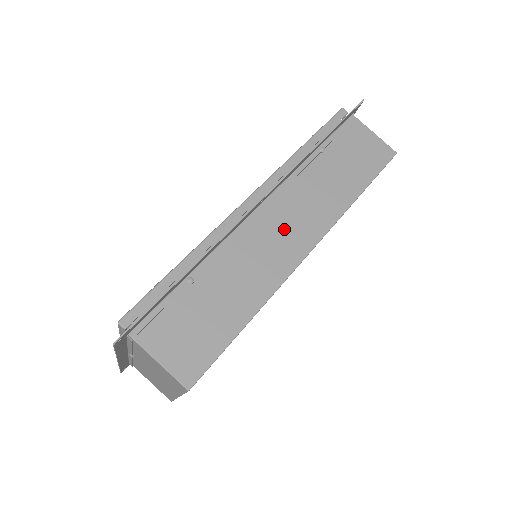
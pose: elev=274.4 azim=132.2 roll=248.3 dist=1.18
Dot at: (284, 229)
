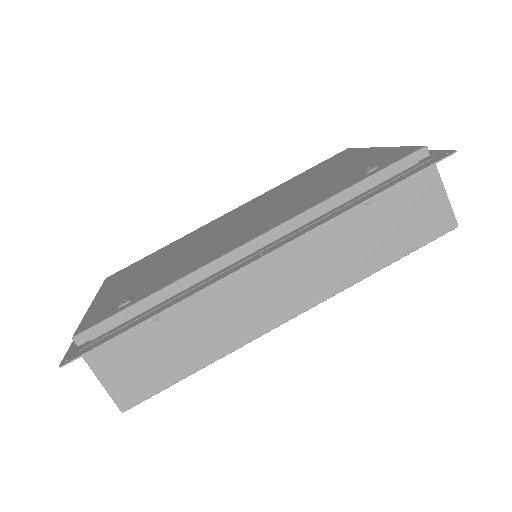
Dot at: (277, 287)
